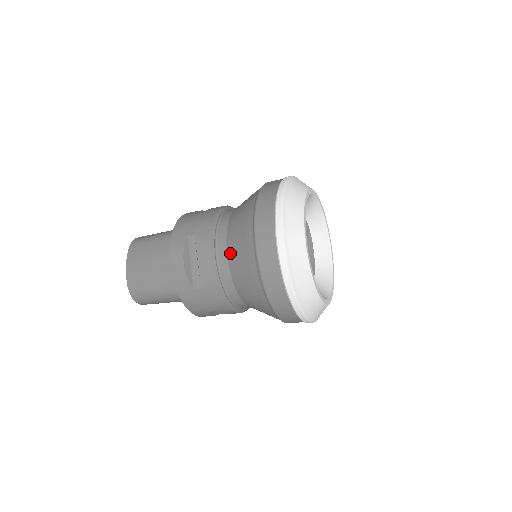
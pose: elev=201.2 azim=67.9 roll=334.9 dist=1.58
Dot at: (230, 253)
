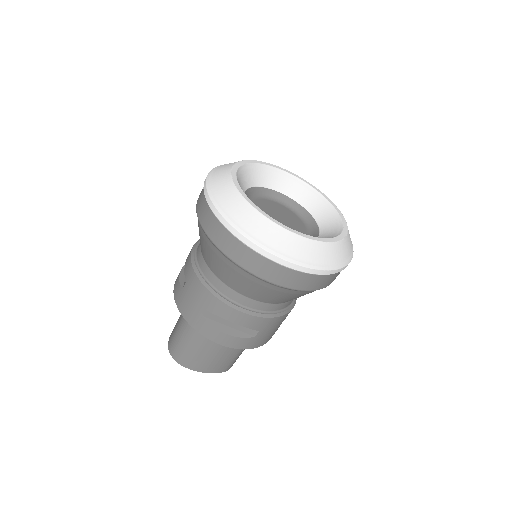
Dot at: occluded
